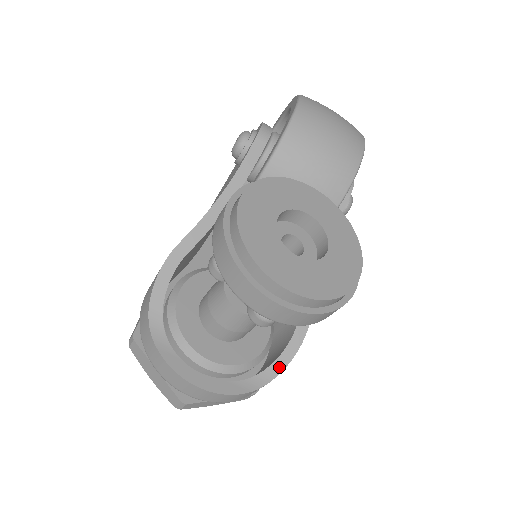
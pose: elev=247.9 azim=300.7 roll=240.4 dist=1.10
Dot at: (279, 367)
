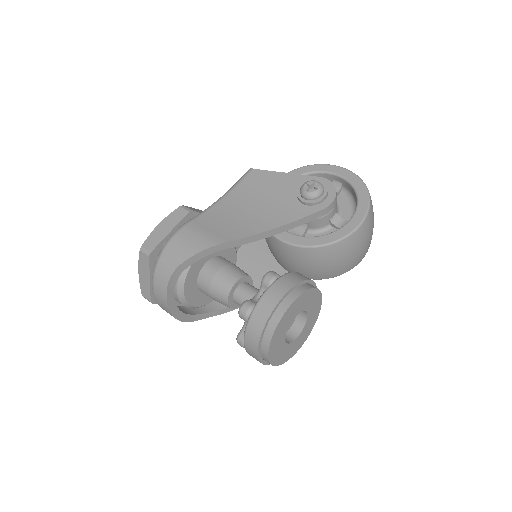
Dot at: (215, 314)
